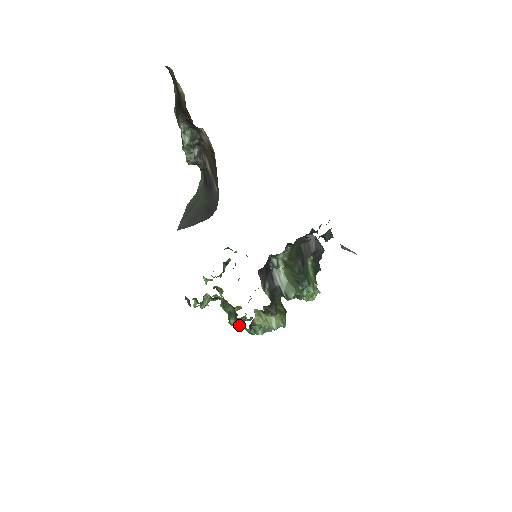
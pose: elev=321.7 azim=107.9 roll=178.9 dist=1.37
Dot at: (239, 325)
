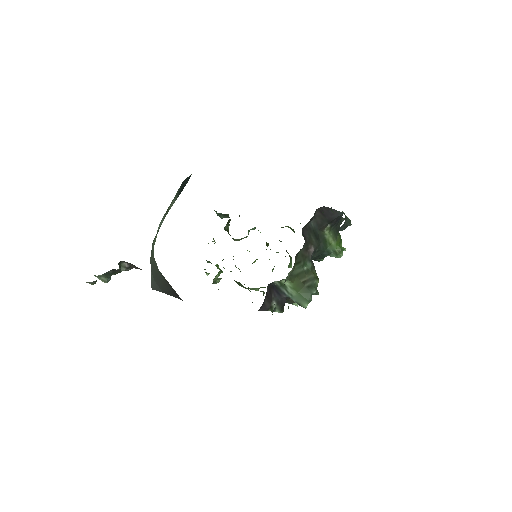
Dot at: occluded
